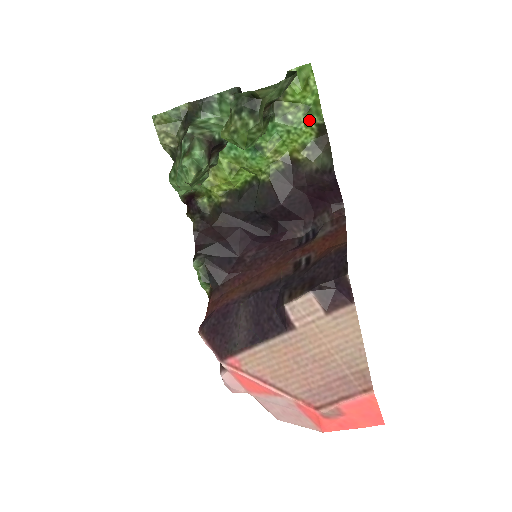
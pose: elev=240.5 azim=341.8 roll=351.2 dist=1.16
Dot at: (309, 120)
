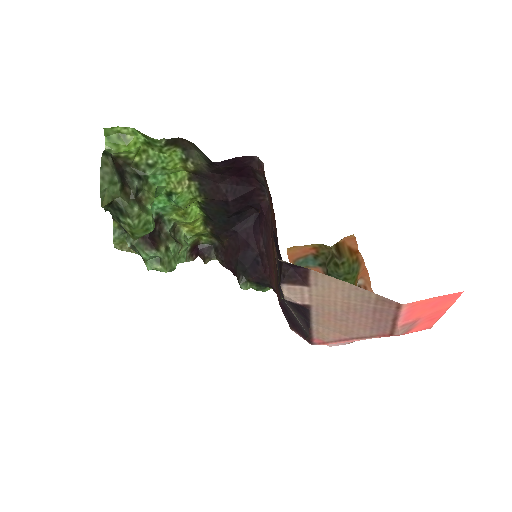
Dot at: (159, 149)
